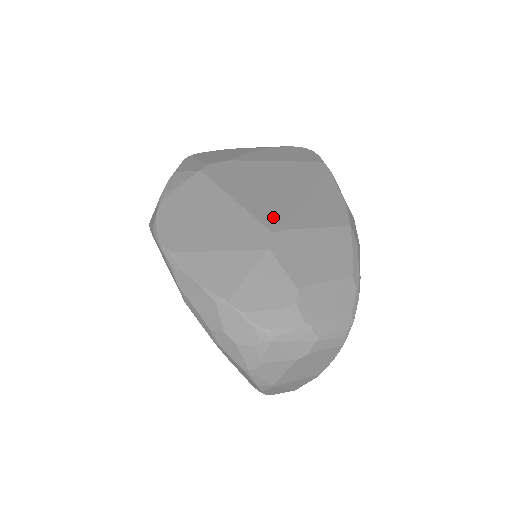
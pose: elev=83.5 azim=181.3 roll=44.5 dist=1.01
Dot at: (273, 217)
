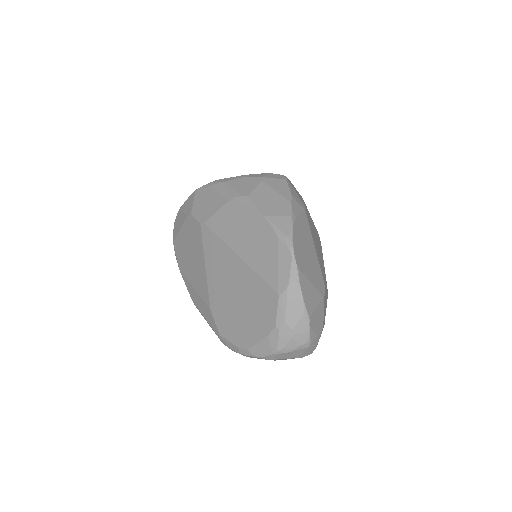
Dot at: (323, 274)
